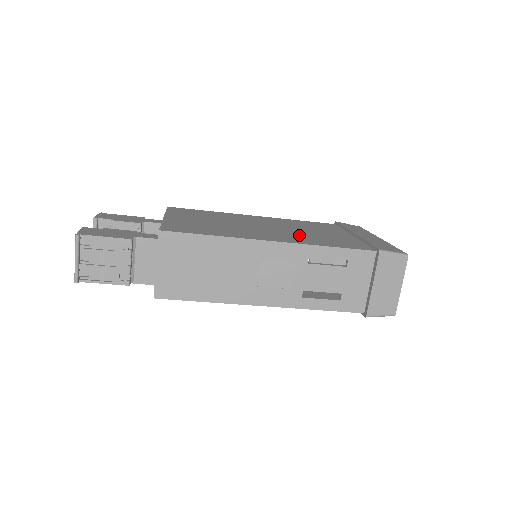
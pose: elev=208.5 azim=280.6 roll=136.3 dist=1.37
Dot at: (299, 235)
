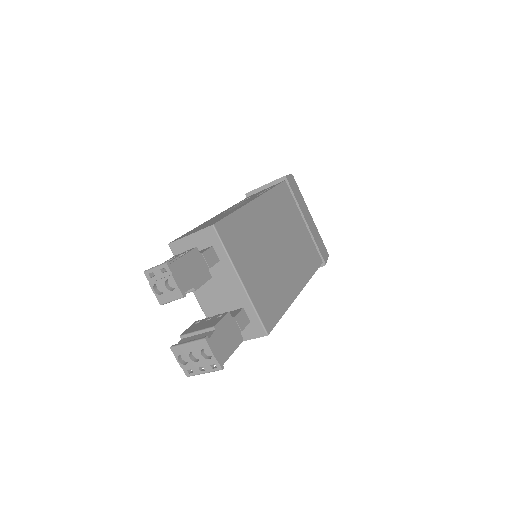
Dot at: (297, 256)
